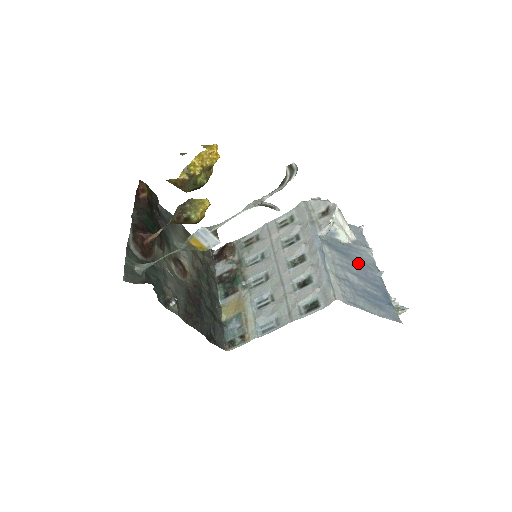
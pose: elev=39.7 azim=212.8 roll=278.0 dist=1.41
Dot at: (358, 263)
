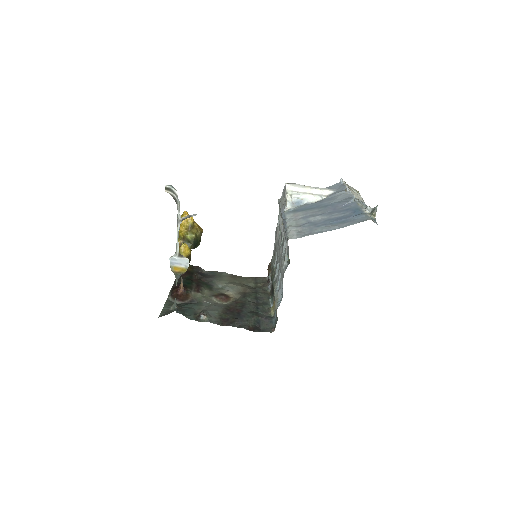
Dot at: (328, 206)
